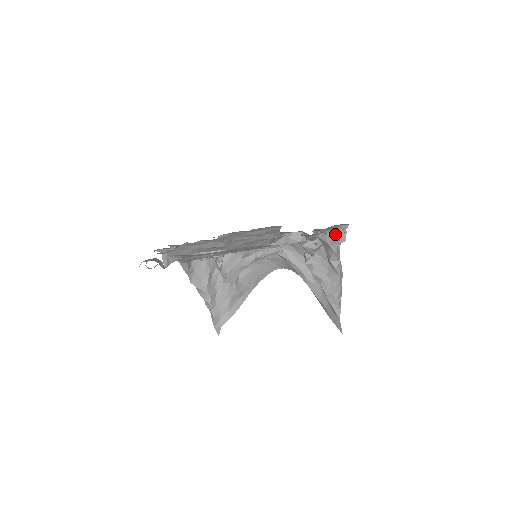
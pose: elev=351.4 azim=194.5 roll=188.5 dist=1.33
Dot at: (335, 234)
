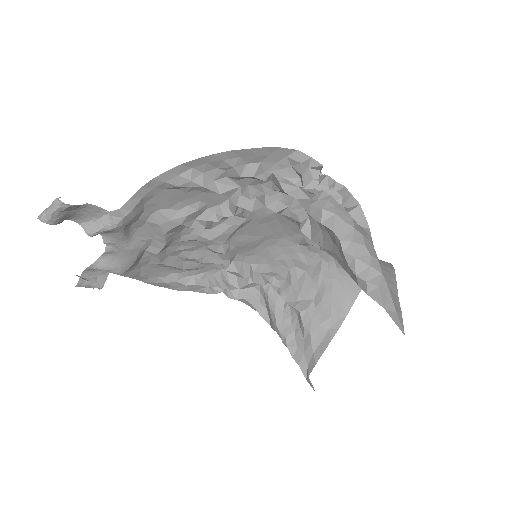
Dot at: (299, 175)
